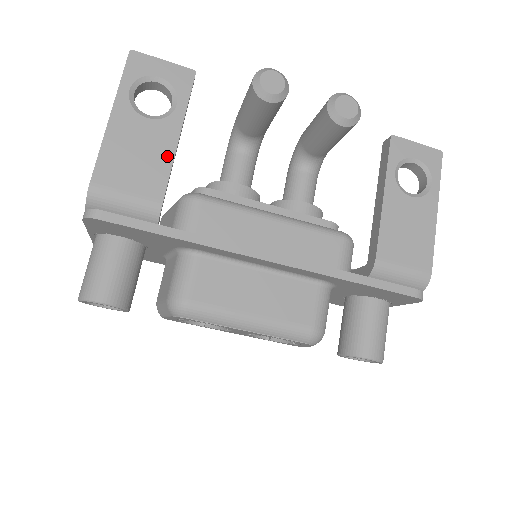
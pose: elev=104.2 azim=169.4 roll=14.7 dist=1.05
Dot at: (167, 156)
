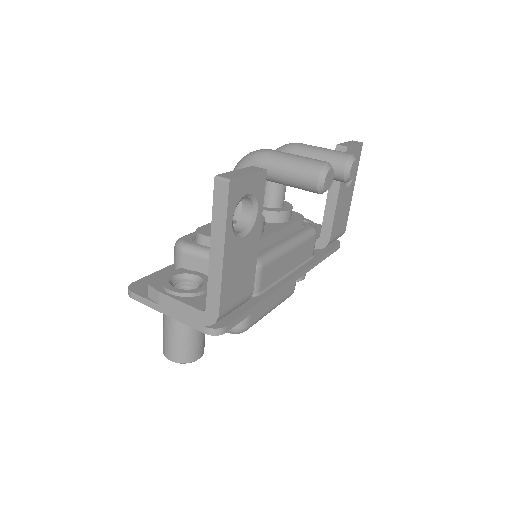
Dot at: (254, 258)
